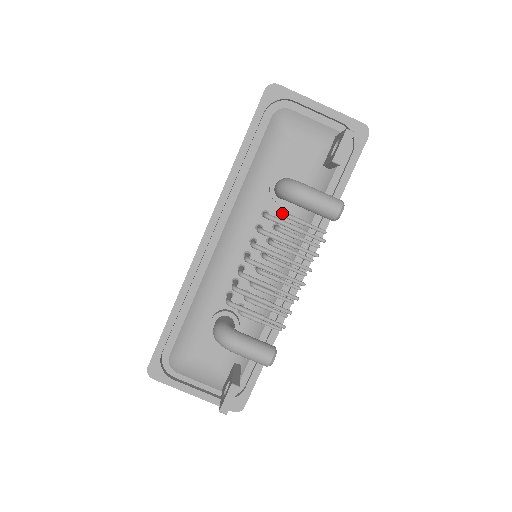
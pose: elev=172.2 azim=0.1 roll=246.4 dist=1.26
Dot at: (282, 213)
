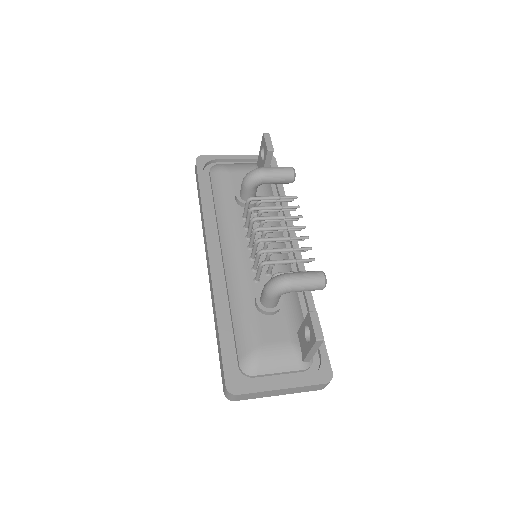
Dot at: (257, 202)
